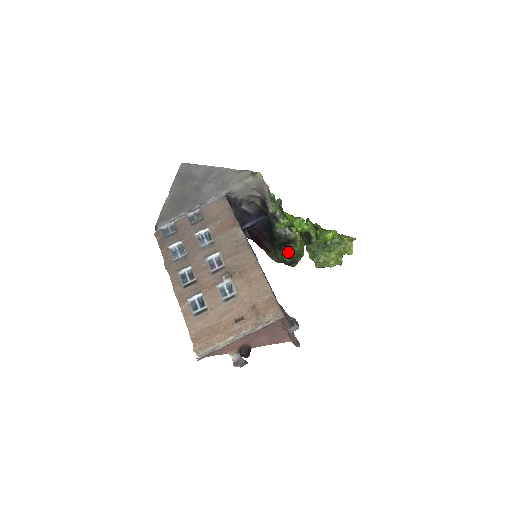
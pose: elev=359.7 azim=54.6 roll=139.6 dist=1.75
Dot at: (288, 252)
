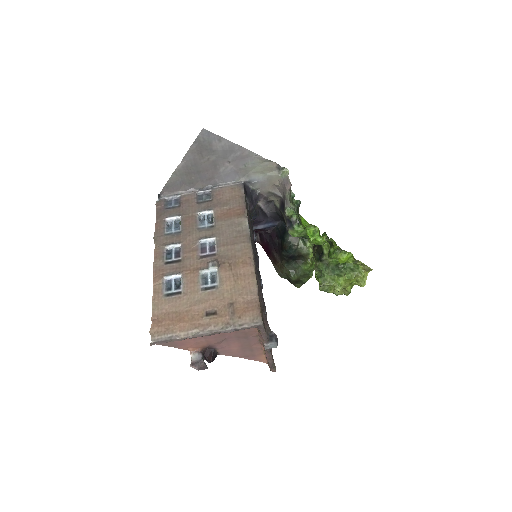
Dot at: (296, 268)
